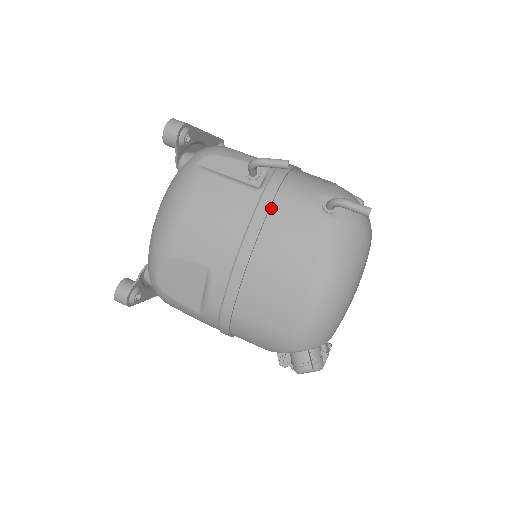
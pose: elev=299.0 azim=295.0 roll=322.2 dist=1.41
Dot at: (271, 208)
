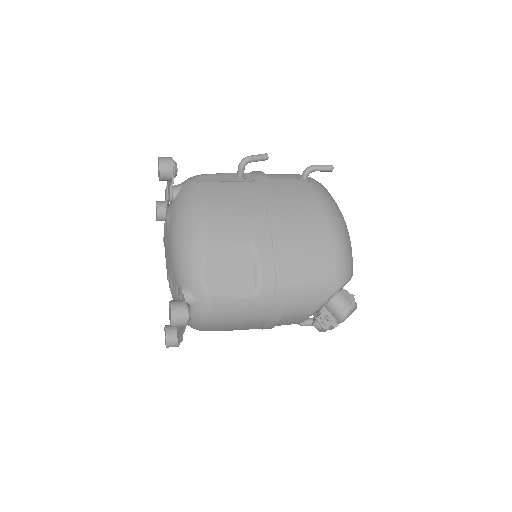
Dot at: (271, 188)
